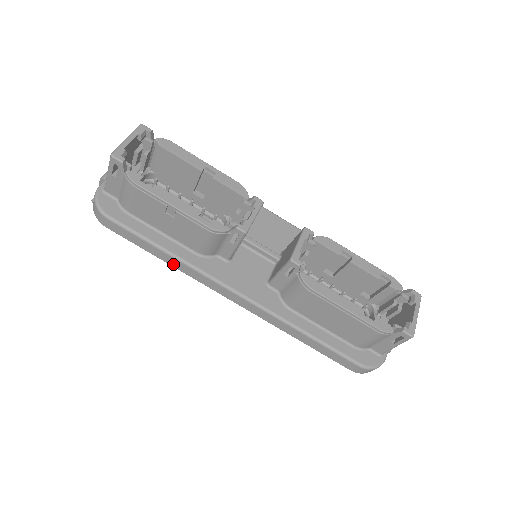
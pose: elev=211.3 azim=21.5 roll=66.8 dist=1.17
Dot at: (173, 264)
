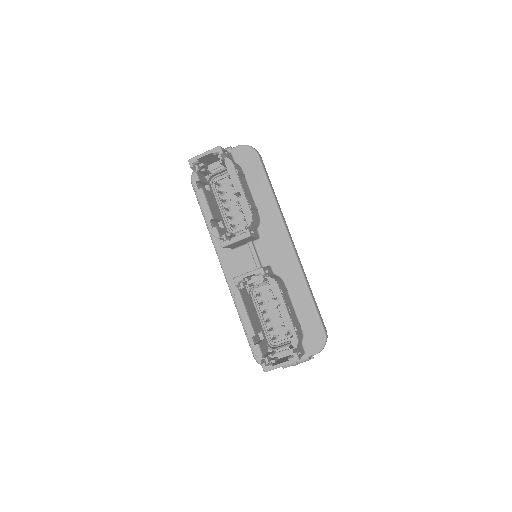
Dot at: occluded
